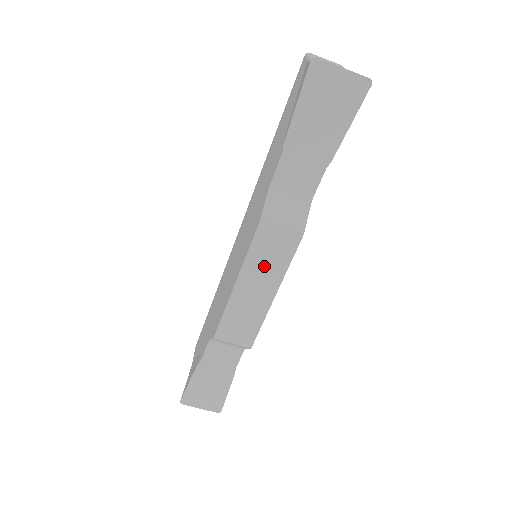
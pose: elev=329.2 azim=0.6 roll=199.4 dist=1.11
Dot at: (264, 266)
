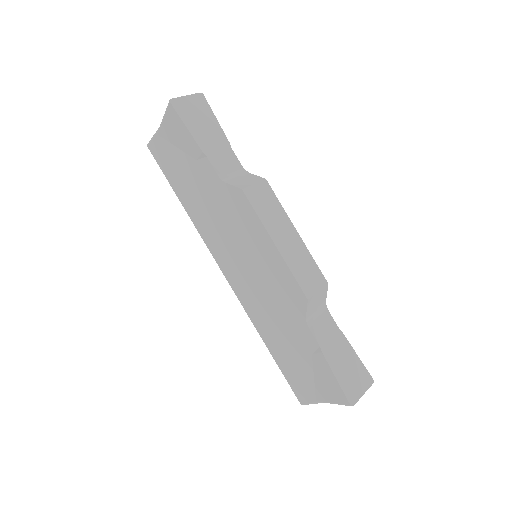
Dot at: (273, 217)
